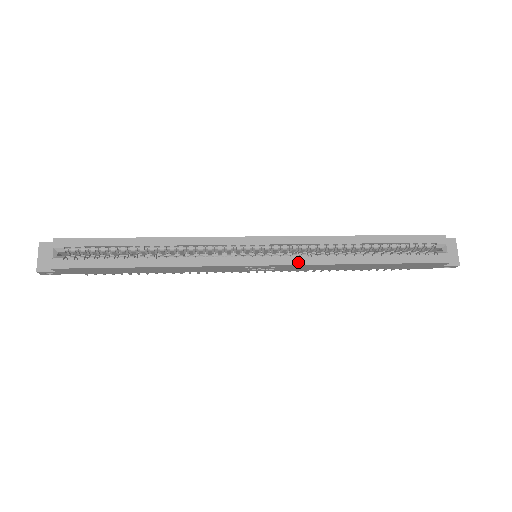
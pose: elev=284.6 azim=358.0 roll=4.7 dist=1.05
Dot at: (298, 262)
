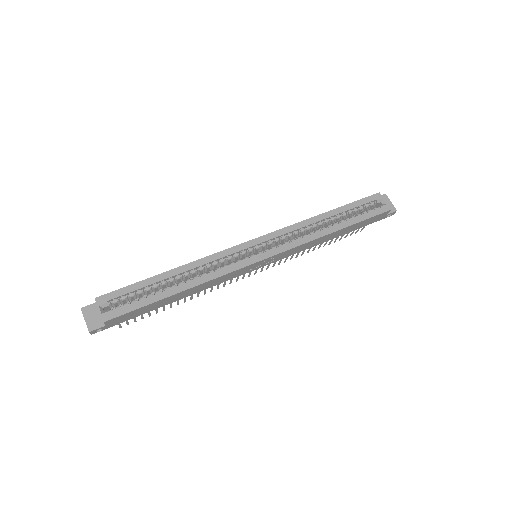
Dot at: (291, 246)
